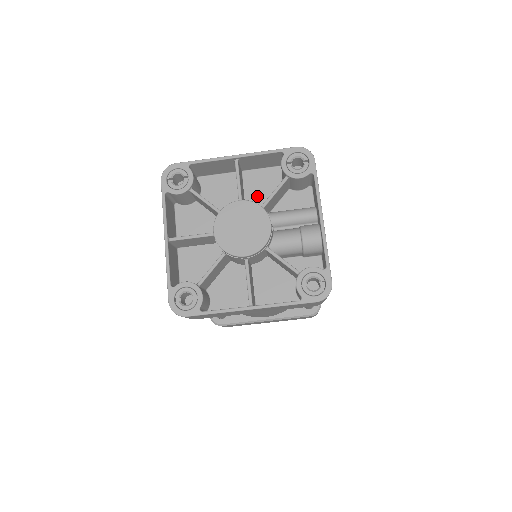
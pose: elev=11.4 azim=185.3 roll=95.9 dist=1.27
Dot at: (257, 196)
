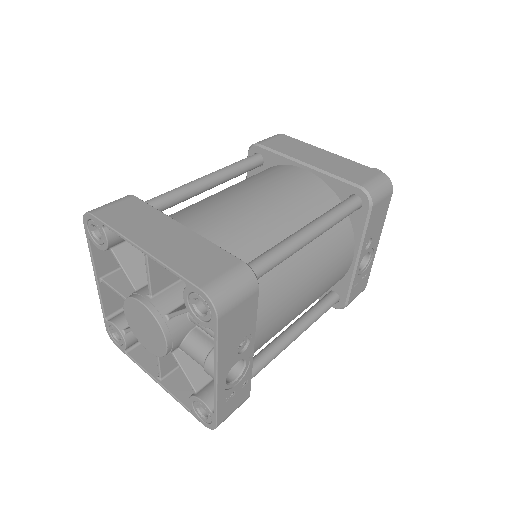
Dot at: occluded
